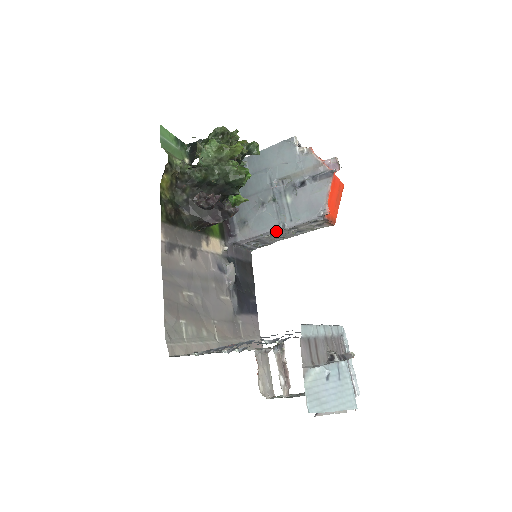
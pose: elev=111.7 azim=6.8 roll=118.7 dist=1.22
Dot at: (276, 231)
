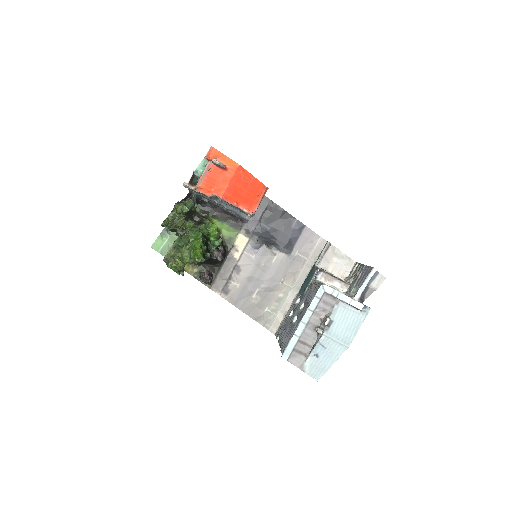
Dot at: occluded
